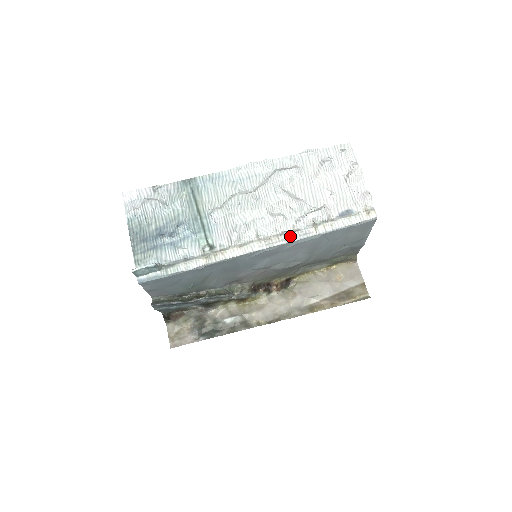
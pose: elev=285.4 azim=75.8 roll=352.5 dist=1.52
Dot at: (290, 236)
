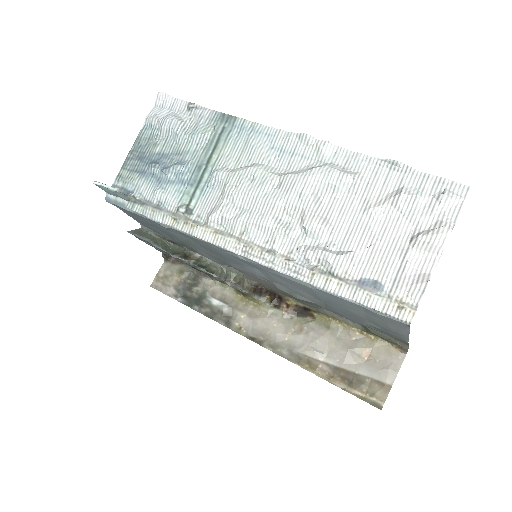
Dot at: (277, 261)
